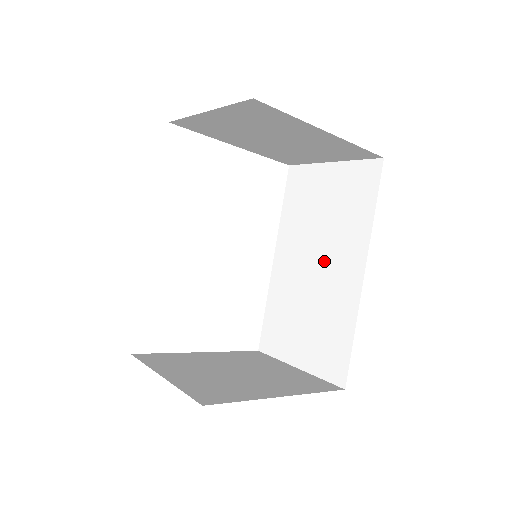
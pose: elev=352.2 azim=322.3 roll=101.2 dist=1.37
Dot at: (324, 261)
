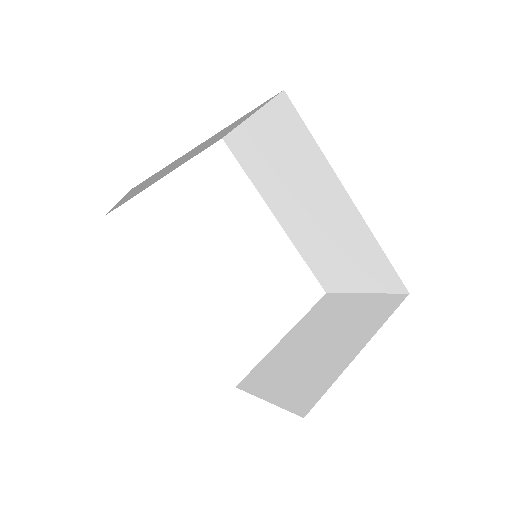
Dot at: (313, 203)
